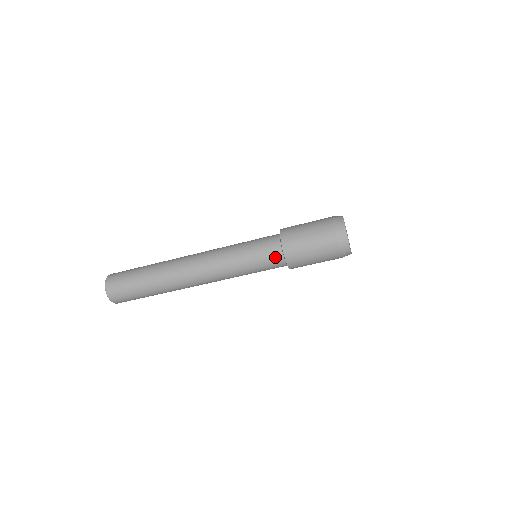
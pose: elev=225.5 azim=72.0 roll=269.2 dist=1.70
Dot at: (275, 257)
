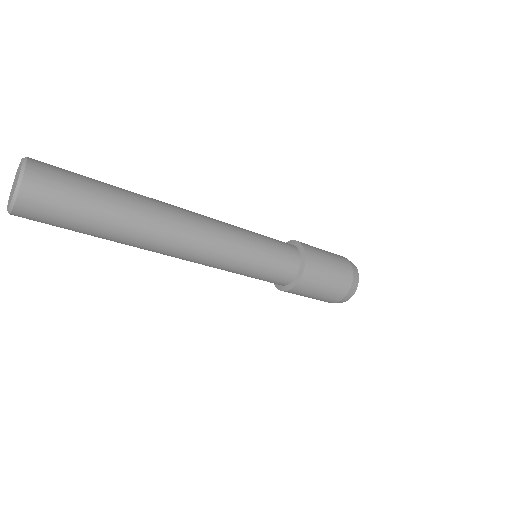
Dot at: (276, 283)
